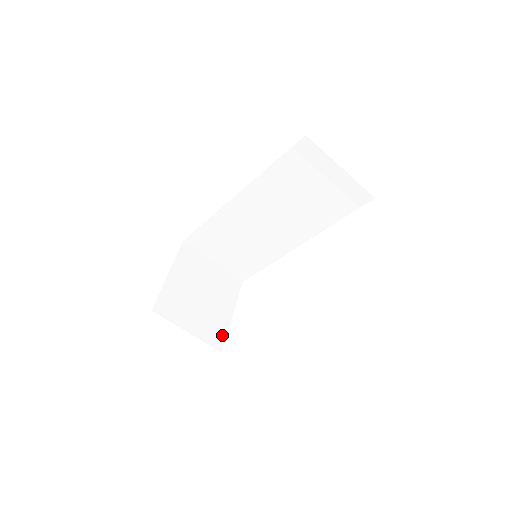
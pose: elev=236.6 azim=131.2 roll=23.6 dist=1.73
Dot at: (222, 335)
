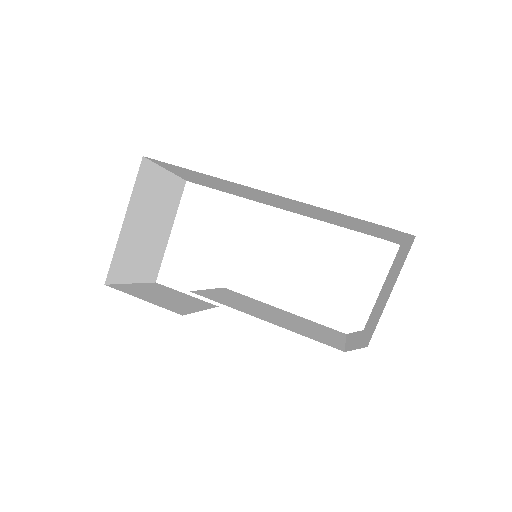
Dot at: (159, 263)
